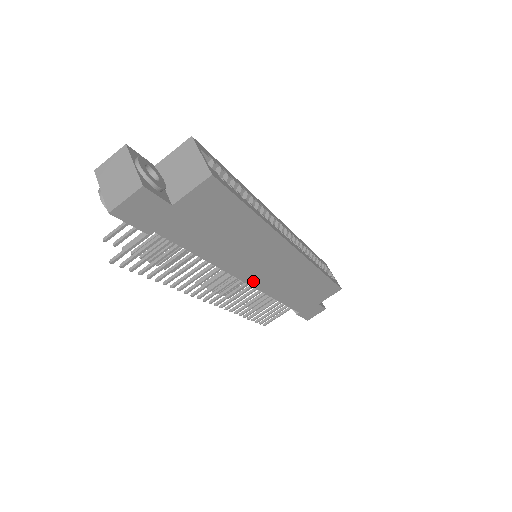
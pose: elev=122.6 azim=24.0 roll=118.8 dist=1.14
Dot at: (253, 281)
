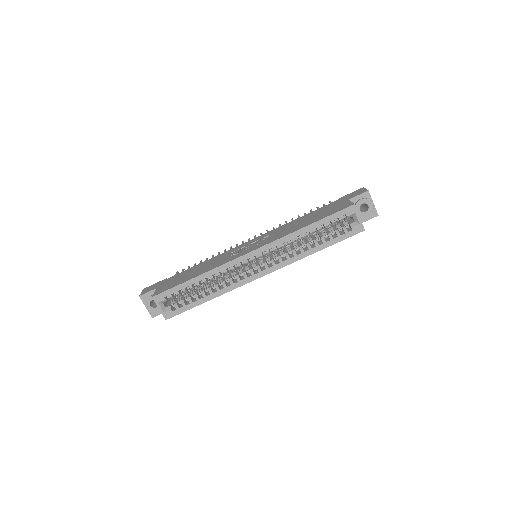
Dot at: occluded
